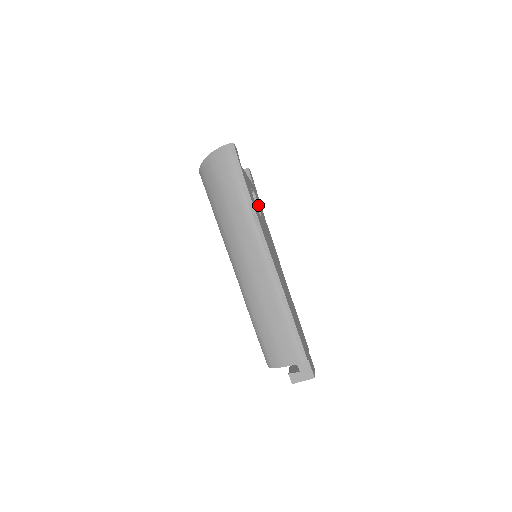
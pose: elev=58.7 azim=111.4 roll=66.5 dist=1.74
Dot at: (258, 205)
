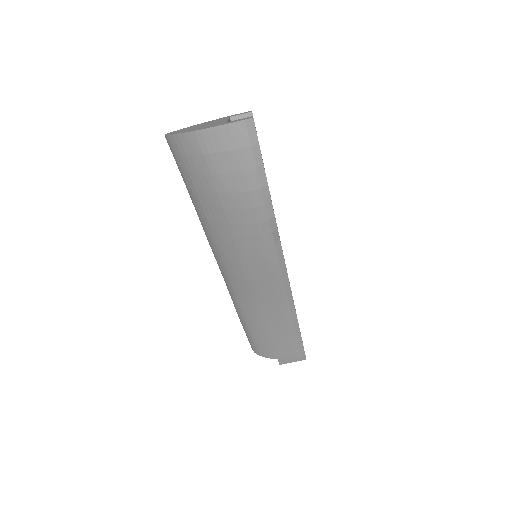
Dot at: occluded
